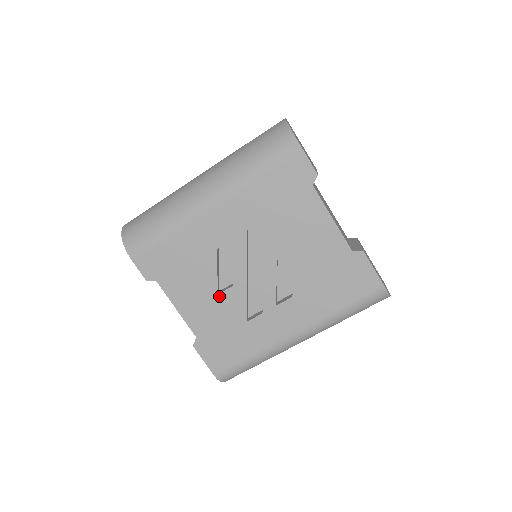
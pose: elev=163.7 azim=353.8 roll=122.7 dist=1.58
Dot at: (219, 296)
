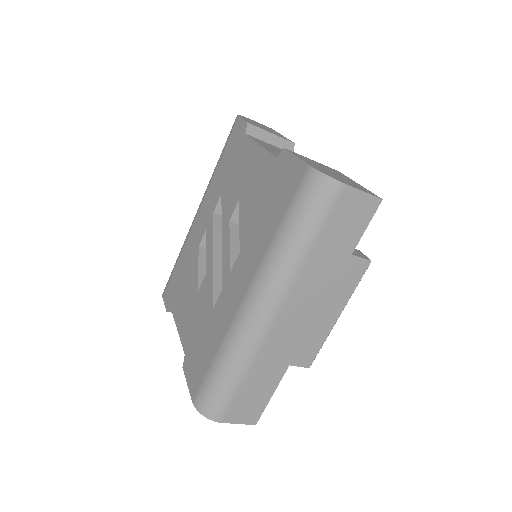
Dot at: (198, 293)
